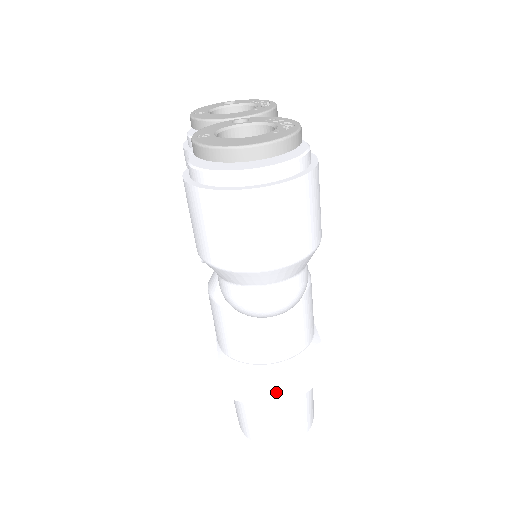
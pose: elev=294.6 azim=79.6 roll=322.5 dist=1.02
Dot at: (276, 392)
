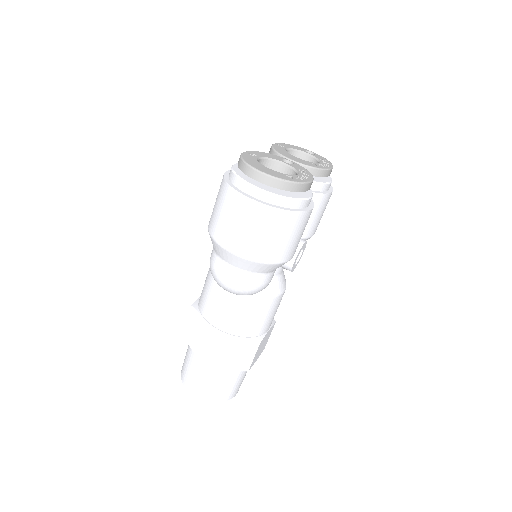
Dot at: (208, 349)
